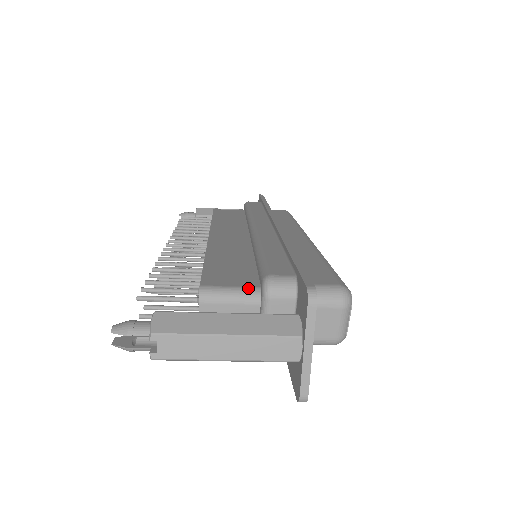
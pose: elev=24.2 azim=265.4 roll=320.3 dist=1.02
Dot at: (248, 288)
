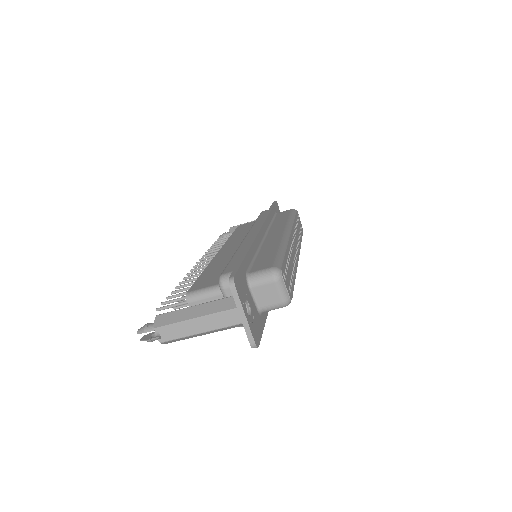
Dot at: (215, 286)
